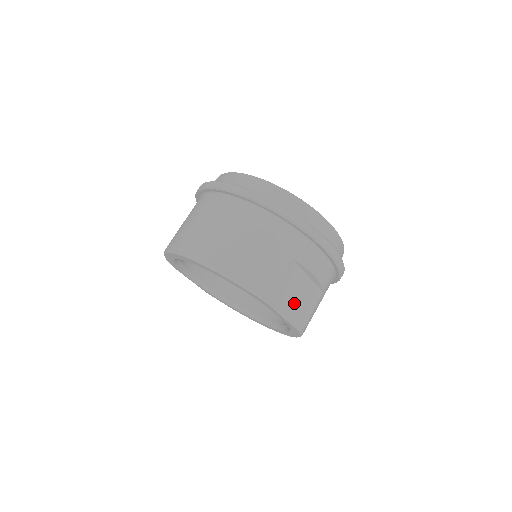
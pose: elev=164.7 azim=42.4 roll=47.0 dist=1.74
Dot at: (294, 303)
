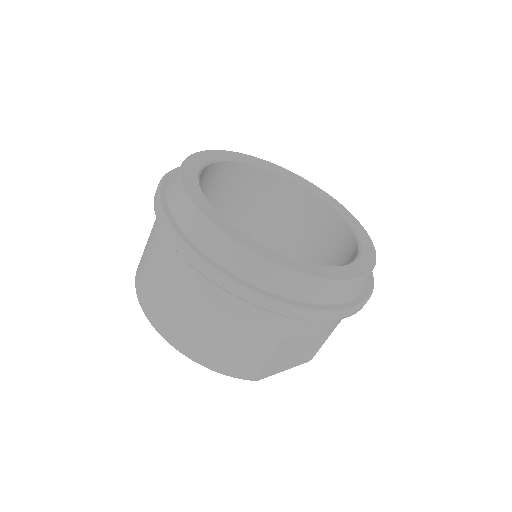
Dot at: (296, 355)
